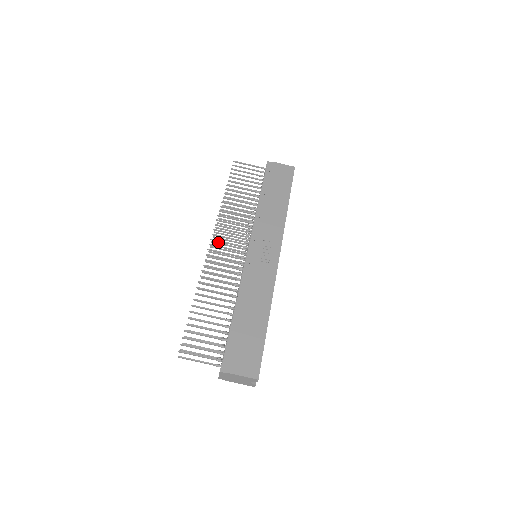
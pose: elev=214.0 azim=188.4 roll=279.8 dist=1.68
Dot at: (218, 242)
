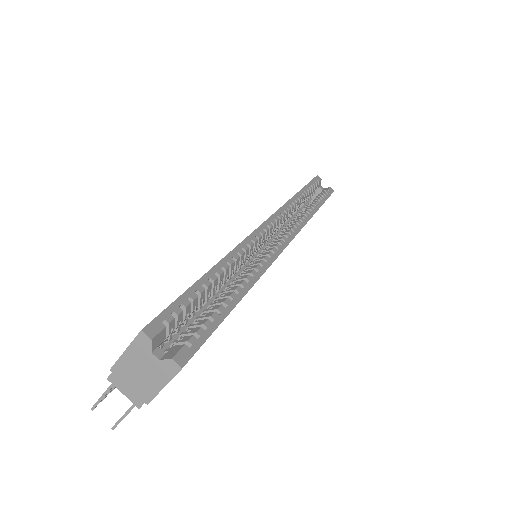
Dot at: occluded
